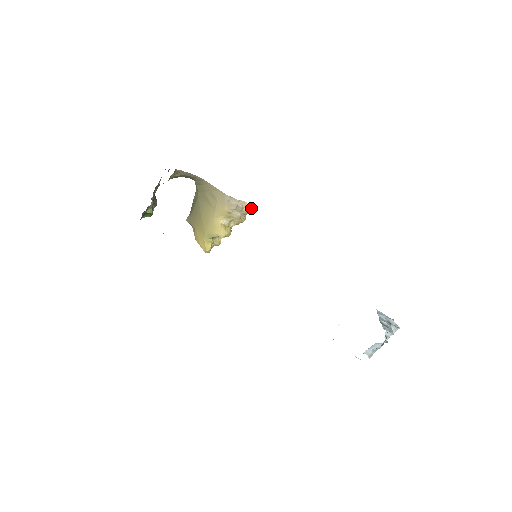
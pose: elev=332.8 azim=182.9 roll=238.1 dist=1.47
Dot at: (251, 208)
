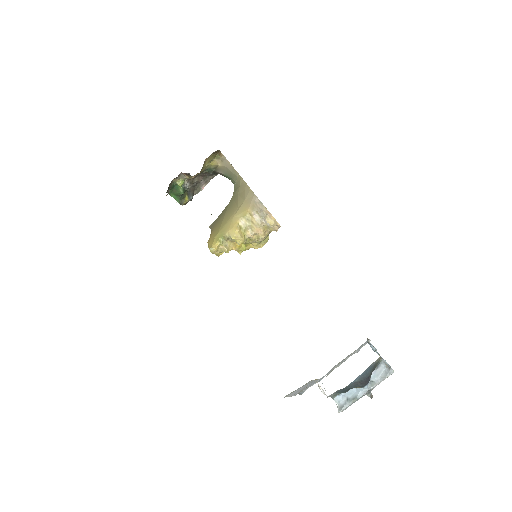
Dot at: (274, 222)
